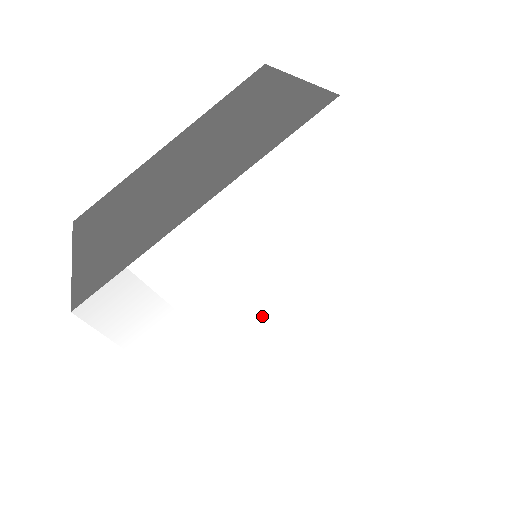
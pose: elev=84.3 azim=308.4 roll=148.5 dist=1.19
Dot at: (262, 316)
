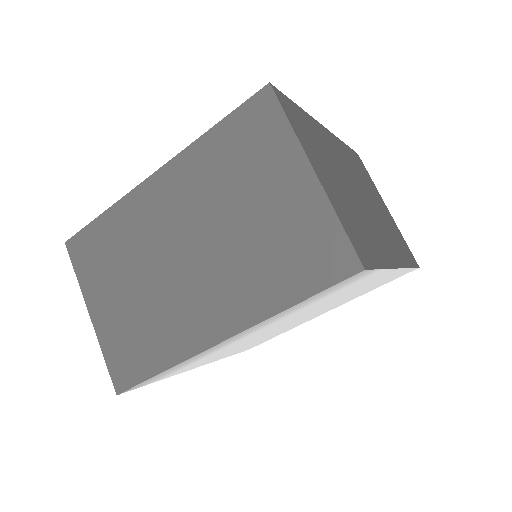
Dot at: (267, 333)
